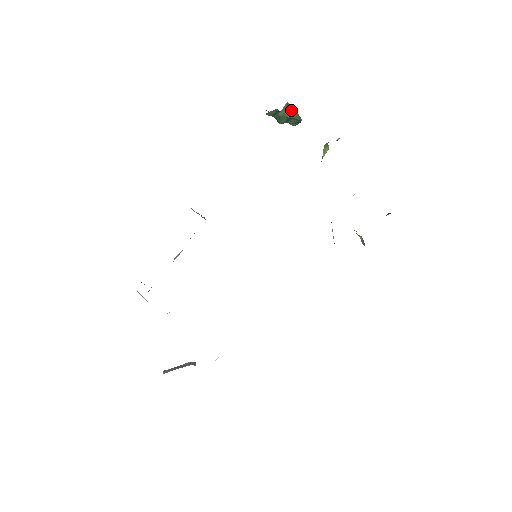
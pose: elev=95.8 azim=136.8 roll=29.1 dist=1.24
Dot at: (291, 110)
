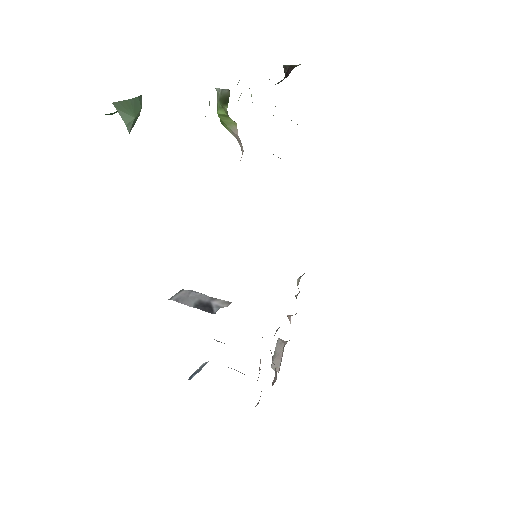
Dot at: (128, 107)
